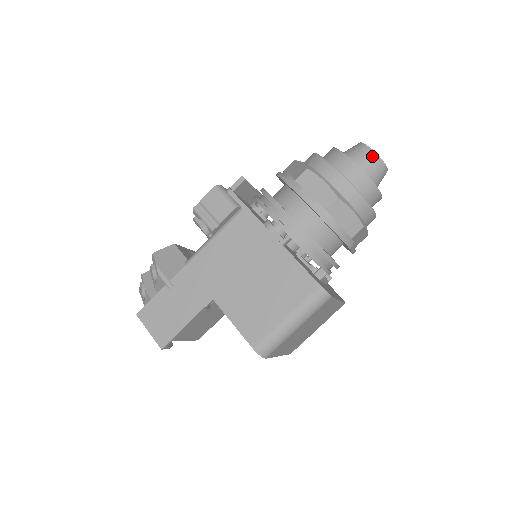
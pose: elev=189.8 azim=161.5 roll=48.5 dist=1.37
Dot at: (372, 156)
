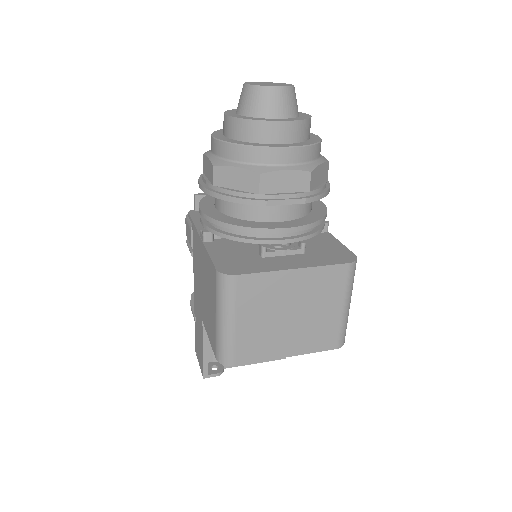
Dot at: (245, 91)
